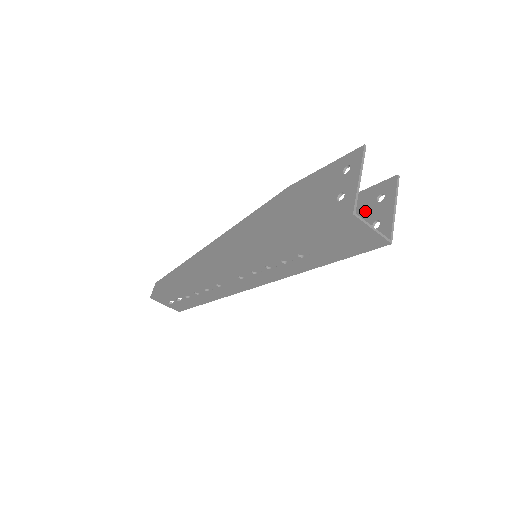
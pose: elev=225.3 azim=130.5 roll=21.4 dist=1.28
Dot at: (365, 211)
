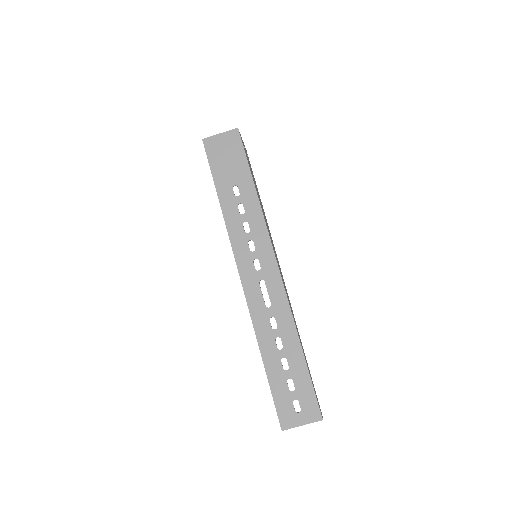
Dot at: occluded
